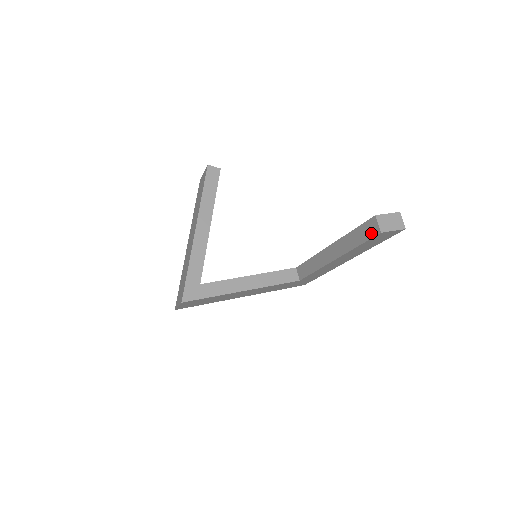
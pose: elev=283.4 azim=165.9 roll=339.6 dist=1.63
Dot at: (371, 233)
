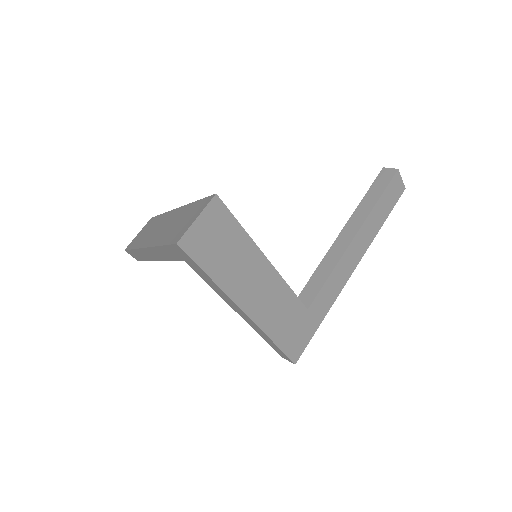
Dot at: (388, 178)
